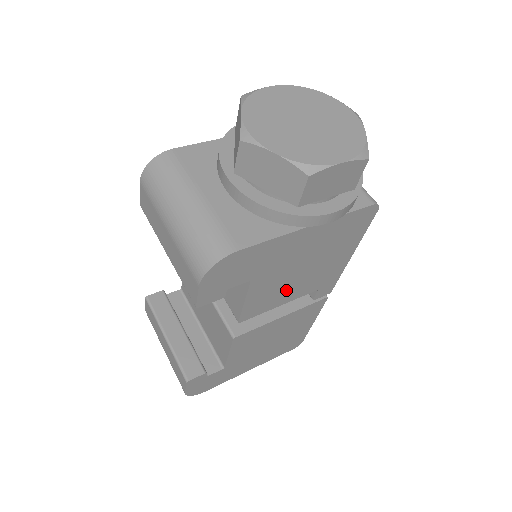
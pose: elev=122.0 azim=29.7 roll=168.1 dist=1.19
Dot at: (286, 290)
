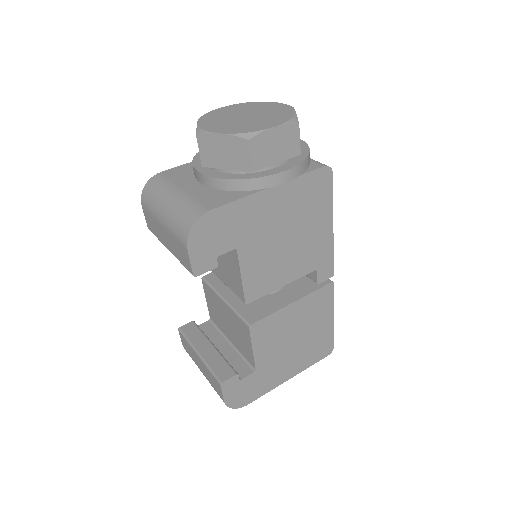
Dot at: (280, 266)
